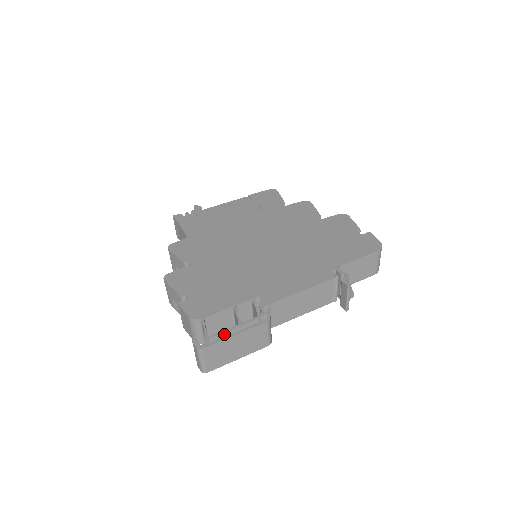
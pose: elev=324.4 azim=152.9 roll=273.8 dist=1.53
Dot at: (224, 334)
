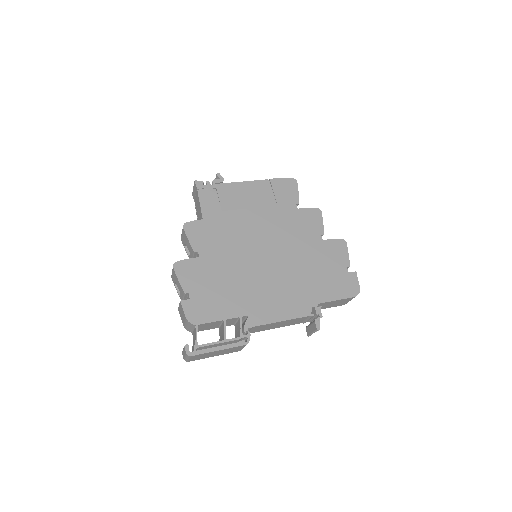
Dot at: (210, 345)
